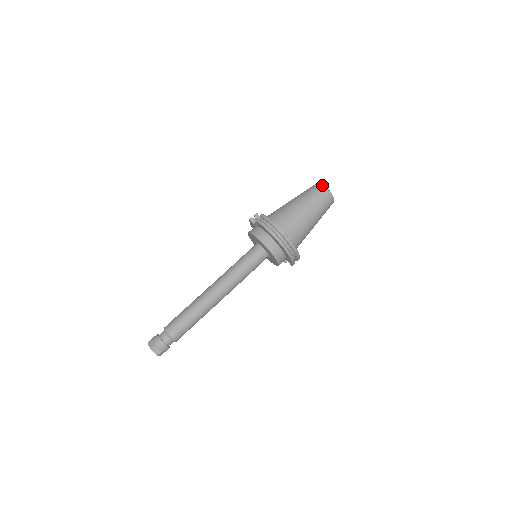
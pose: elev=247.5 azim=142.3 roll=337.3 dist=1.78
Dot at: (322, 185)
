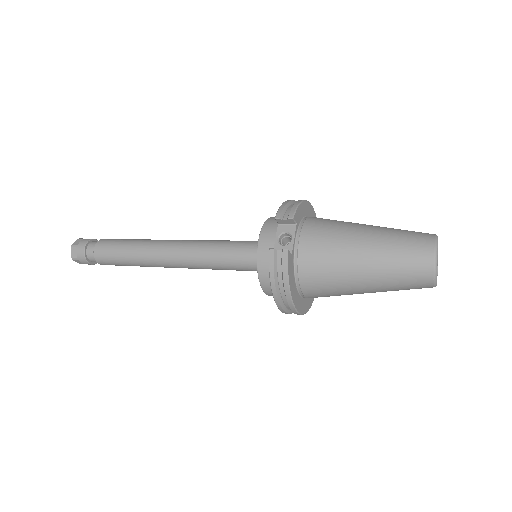
Dot at: (433, 268)
